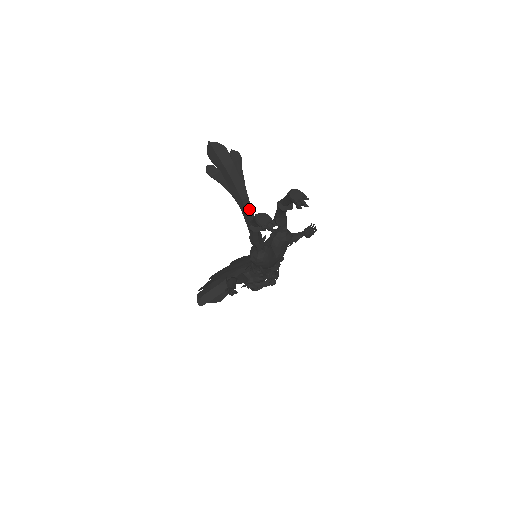
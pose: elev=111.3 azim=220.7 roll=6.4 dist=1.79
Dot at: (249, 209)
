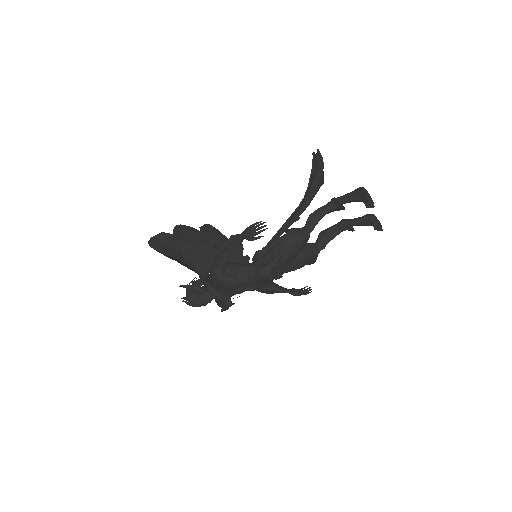
Dot at: (300, 212)
